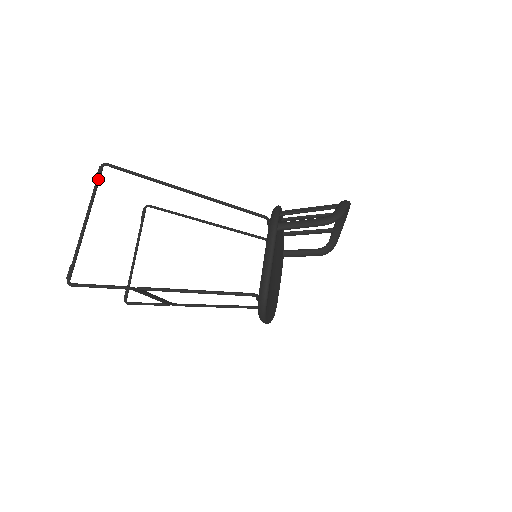
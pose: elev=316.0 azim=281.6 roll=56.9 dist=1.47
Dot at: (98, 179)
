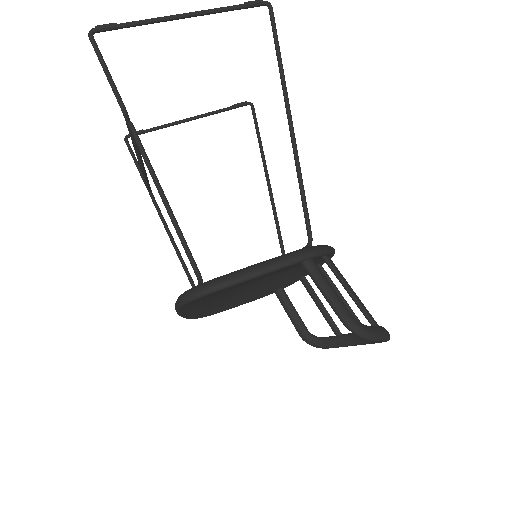
Dot at: (246, 5)
